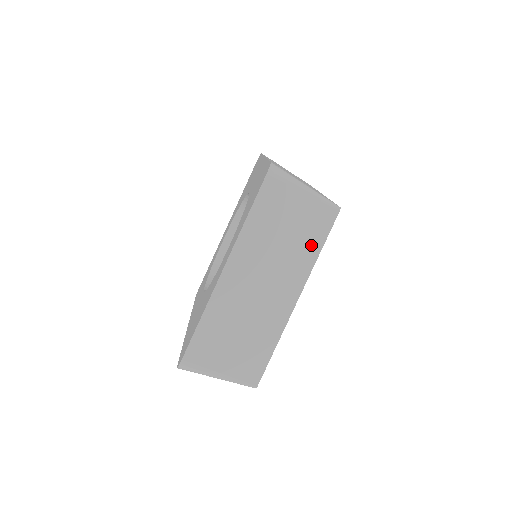
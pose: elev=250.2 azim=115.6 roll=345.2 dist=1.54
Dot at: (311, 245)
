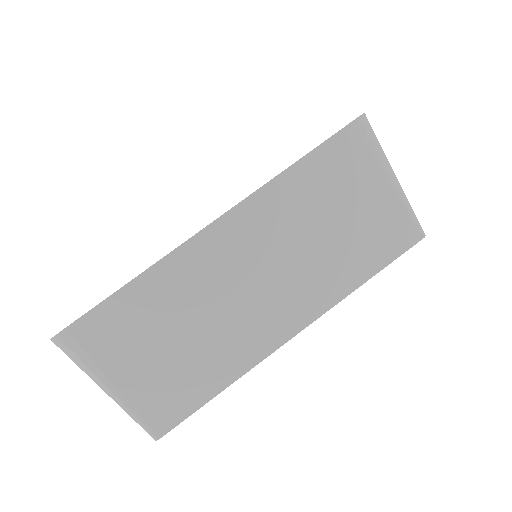
Dot at: (358, 264)
